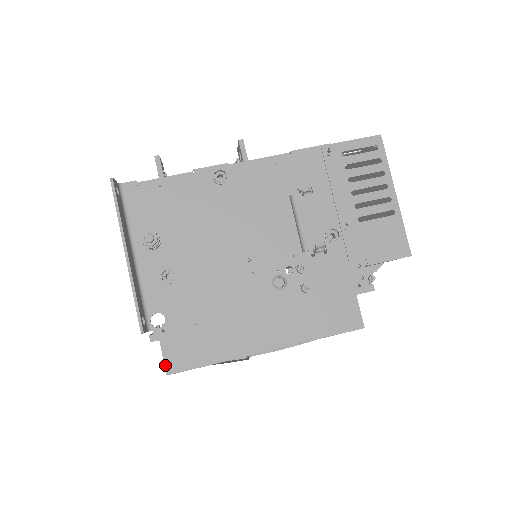
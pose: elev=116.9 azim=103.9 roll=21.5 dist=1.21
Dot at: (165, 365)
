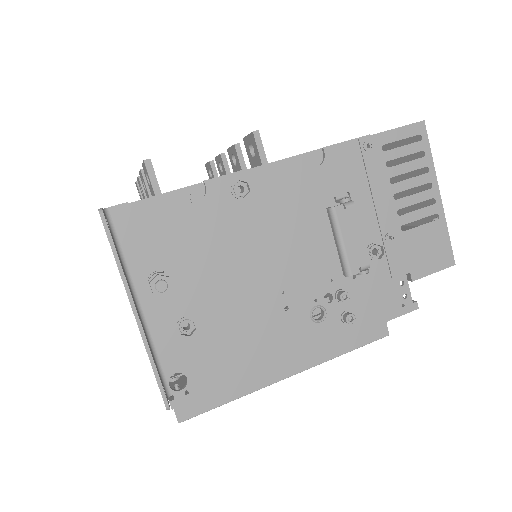
Dot at: (176, 412)
